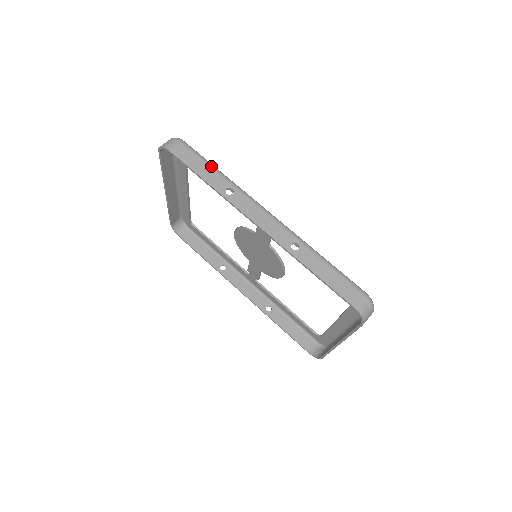
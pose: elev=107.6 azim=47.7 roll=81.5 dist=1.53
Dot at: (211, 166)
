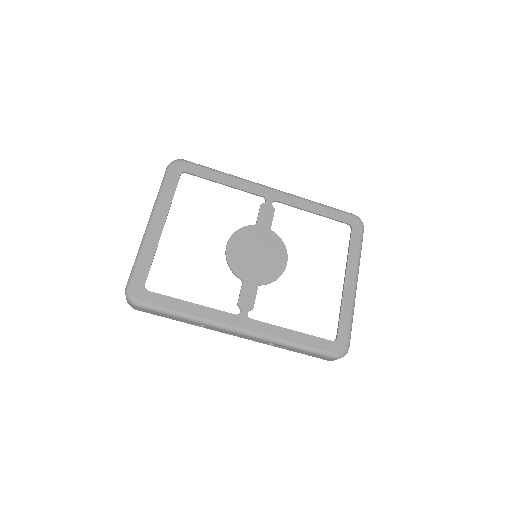
Dot at: (174, 316)
